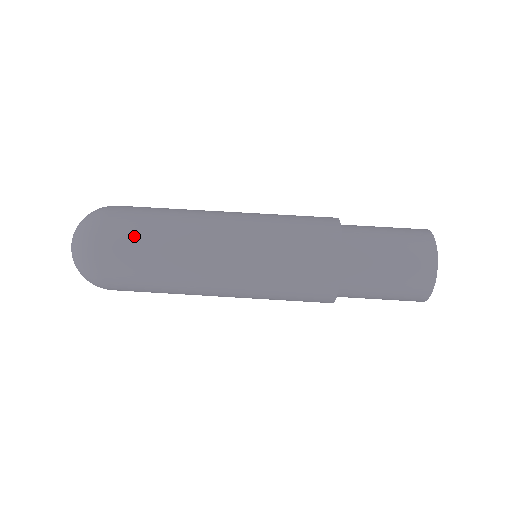
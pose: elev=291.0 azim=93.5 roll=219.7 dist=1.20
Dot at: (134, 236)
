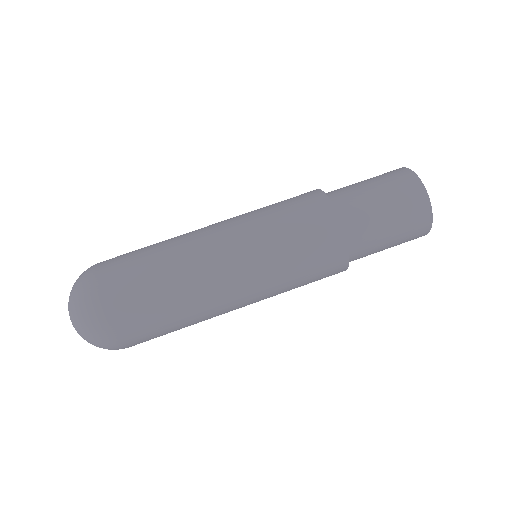
Dot at: (148, 322)
